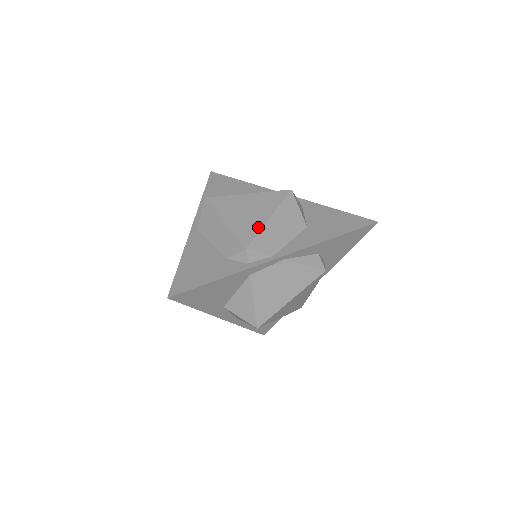
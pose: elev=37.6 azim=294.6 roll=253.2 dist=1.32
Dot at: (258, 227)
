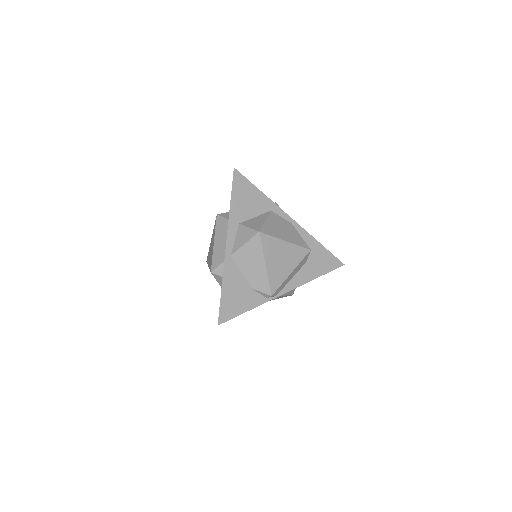
Dot at: occluded
